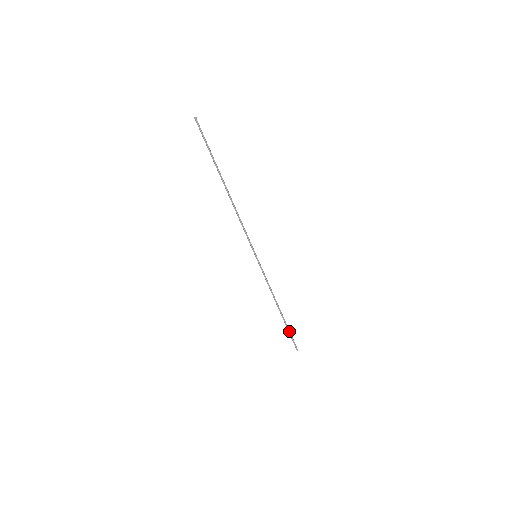
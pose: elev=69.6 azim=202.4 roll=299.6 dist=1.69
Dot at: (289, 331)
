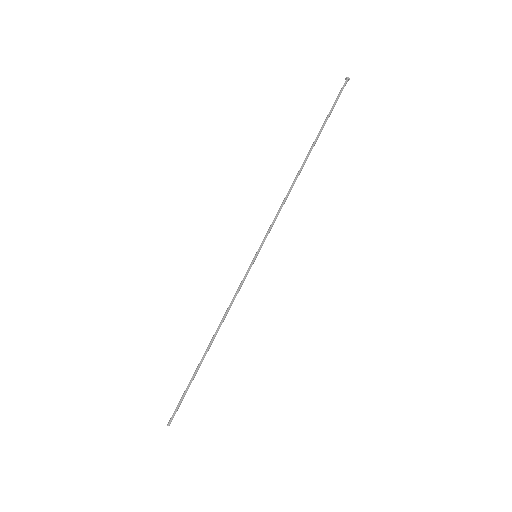
Dot at: (189, 385)
